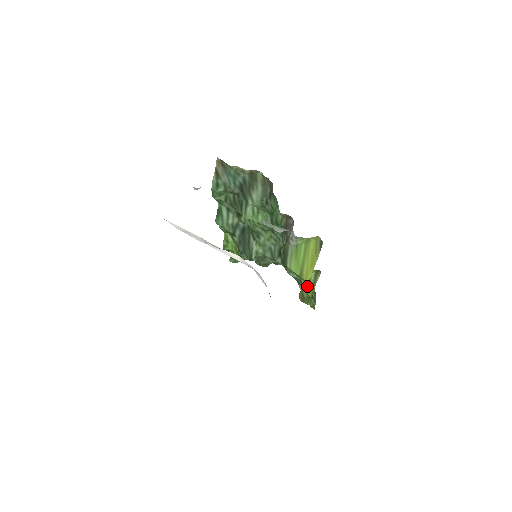
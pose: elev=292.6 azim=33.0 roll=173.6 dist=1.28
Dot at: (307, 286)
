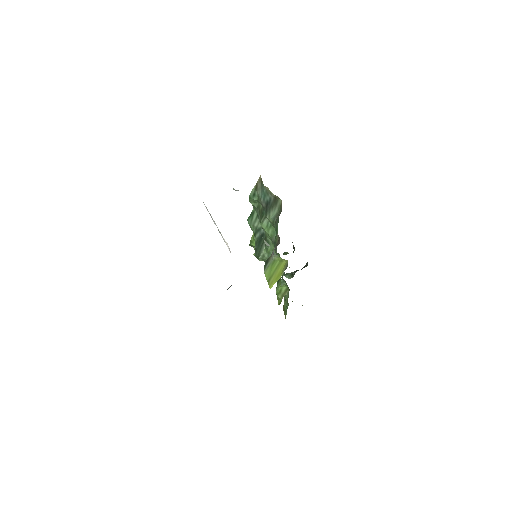
Dot at: (278, 295)
